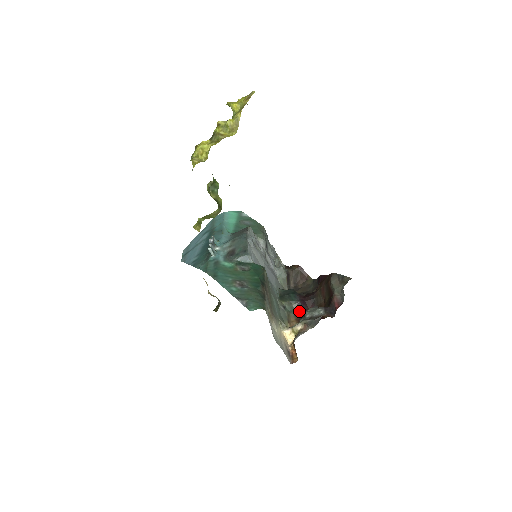
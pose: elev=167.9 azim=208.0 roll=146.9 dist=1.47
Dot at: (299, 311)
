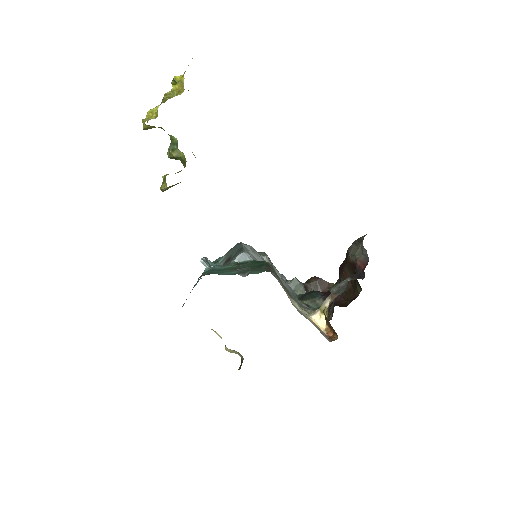
Dot at: occluded
